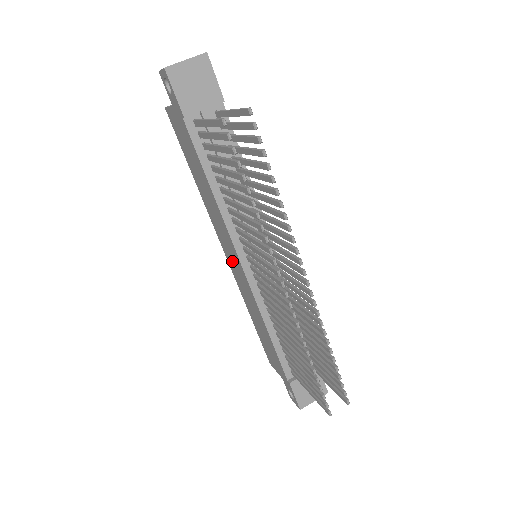
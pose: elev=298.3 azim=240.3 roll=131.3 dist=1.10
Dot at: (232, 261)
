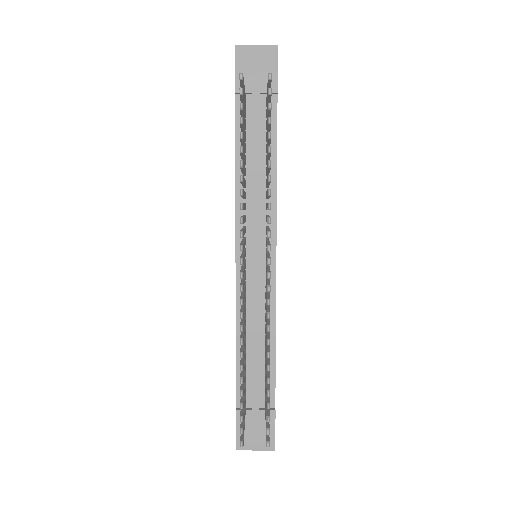
Dot at: occluded
